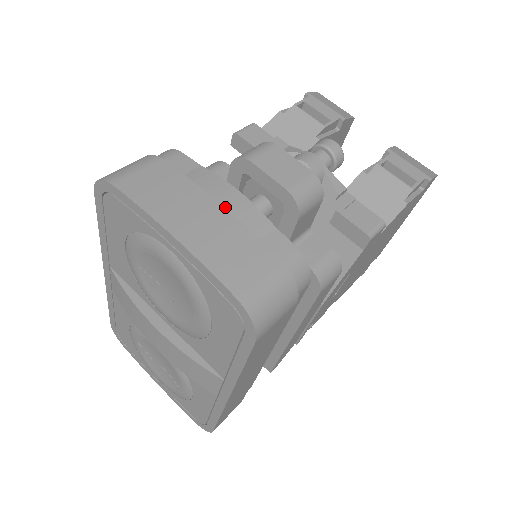
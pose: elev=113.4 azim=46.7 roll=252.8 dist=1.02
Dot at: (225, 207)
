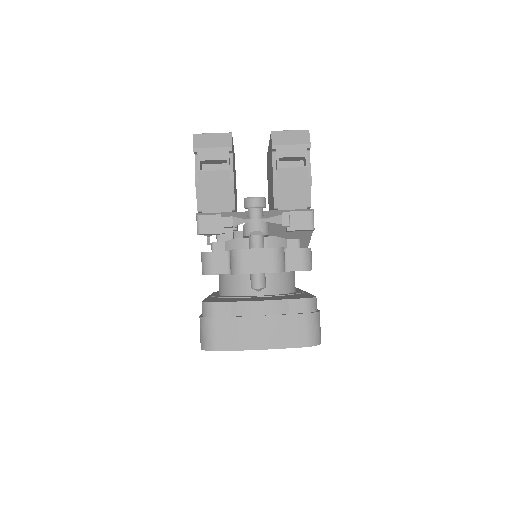
Dot at: (264, 315)
